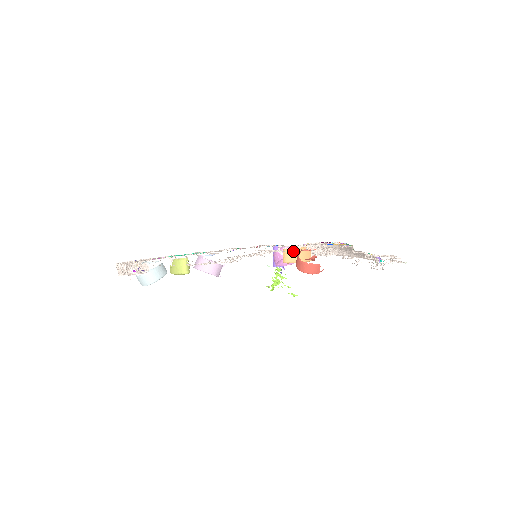
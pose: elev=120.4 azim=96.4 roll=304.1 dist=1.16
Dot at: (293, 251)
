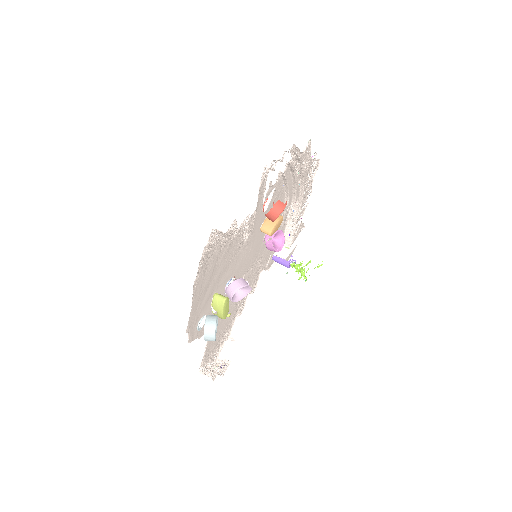
Dot at: (265, 223)
